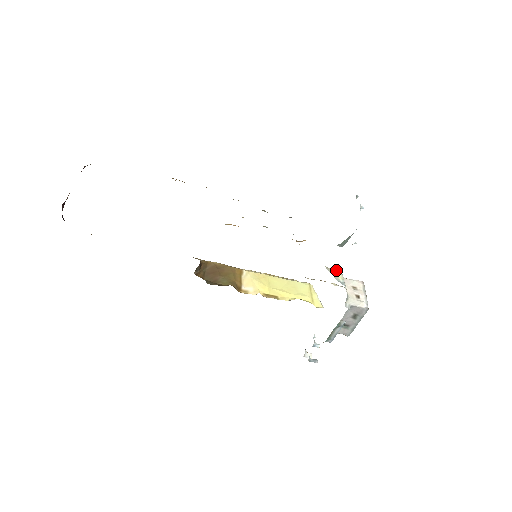
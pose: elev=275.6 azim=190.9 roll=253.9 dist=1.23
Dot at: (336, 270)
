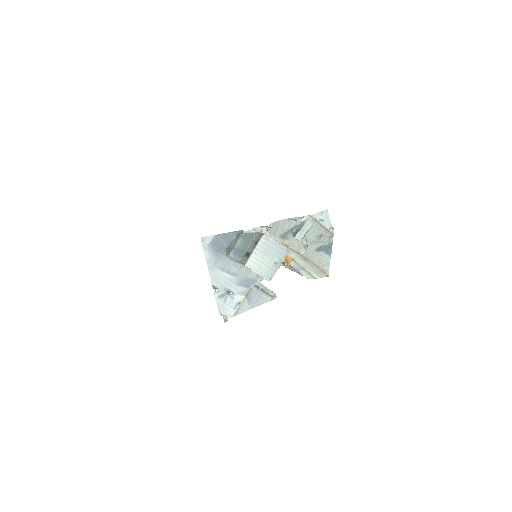
Dot at: occluded
